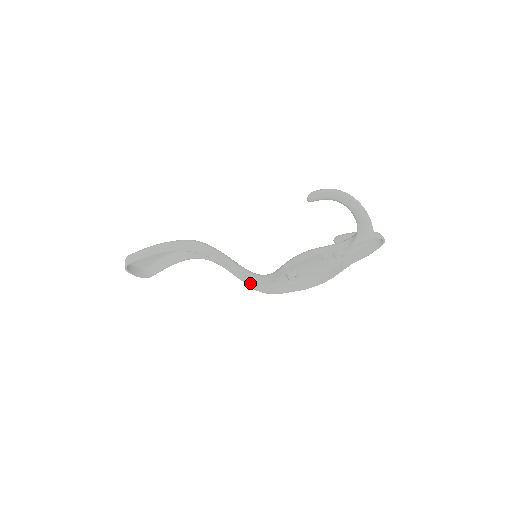
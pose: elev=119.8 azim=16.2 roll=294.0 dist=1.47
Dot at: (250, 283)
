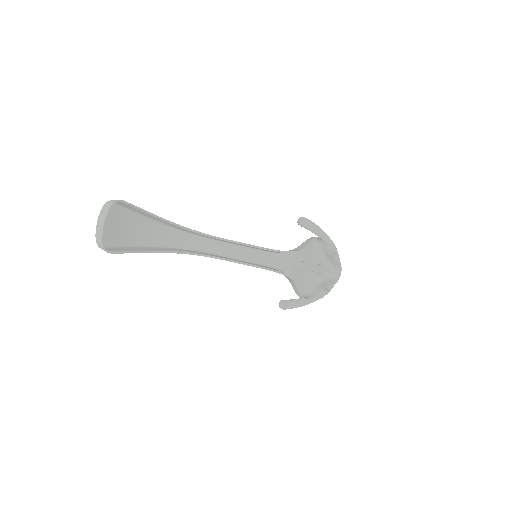
Dot at: (278, 250)
